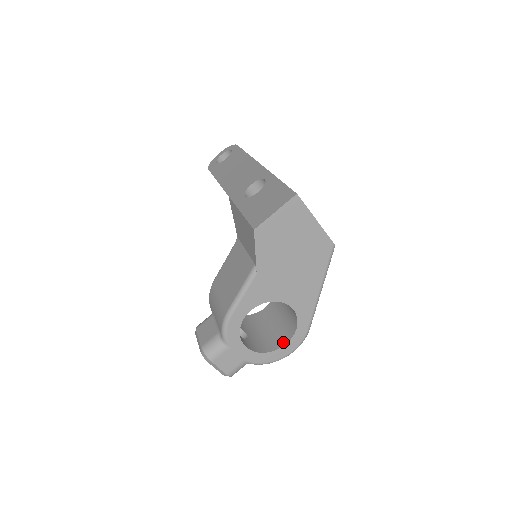
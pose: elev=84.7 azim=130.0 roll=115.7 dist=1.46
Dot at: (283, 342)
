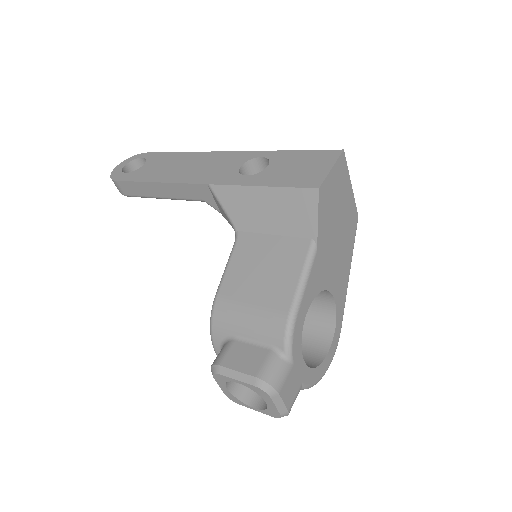
Dot at: (323, 351)
